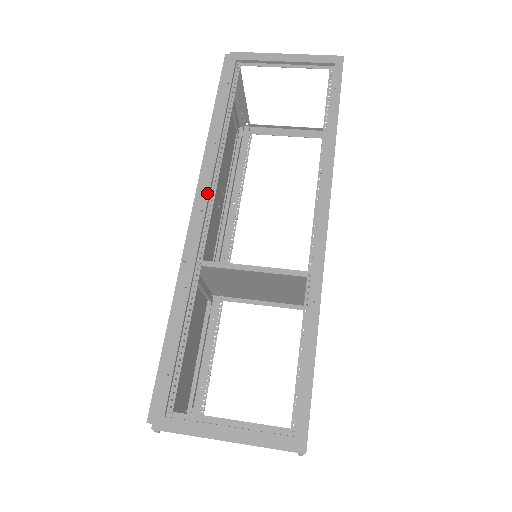
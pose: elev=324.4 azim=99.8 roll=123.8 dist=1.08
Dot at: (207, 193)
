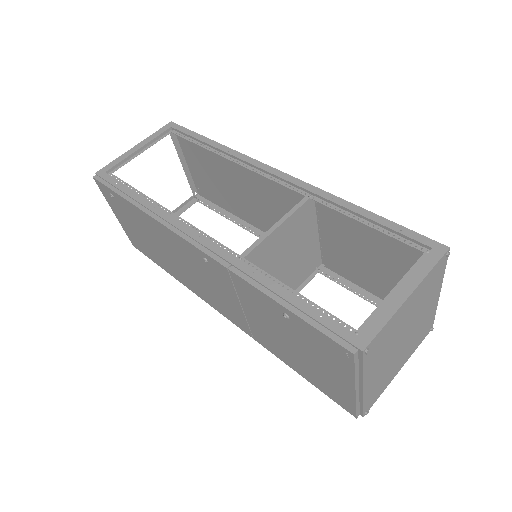
Dot at: (188, 228)
